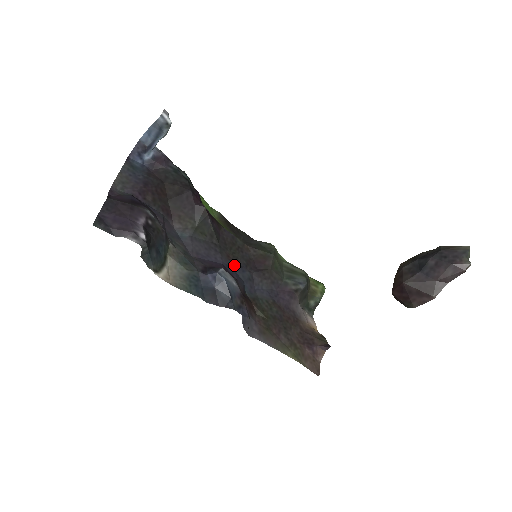
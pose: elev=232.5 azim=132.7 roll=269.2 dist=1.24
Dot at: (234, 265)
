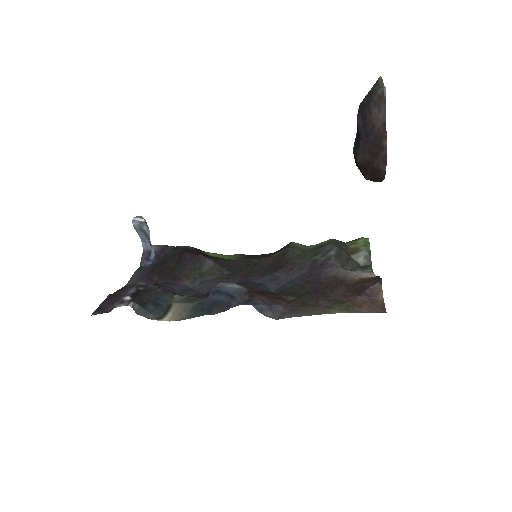
Dot at: (251, 278)
